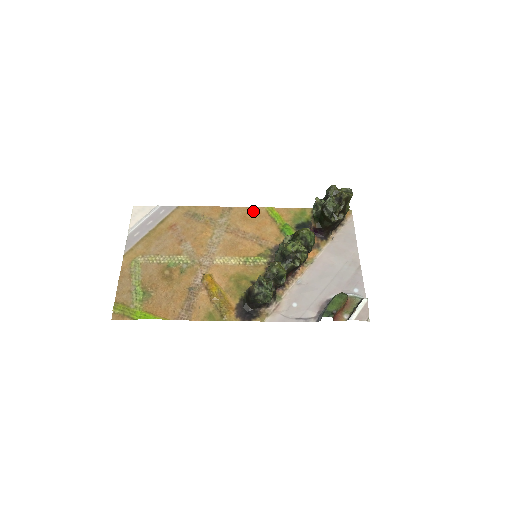
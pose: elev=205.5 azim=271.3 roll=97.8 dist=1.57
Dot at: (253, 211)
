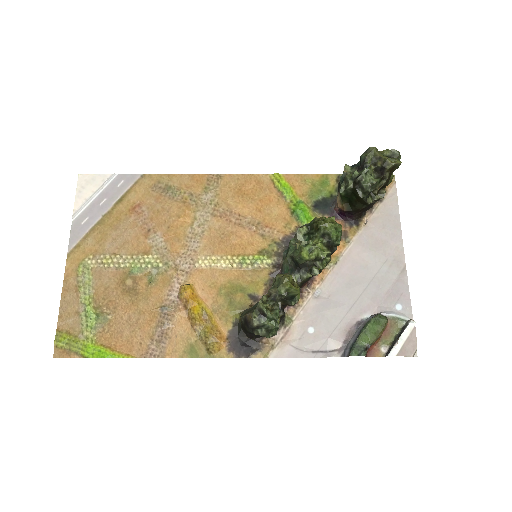
Dot at: (252, 180)
